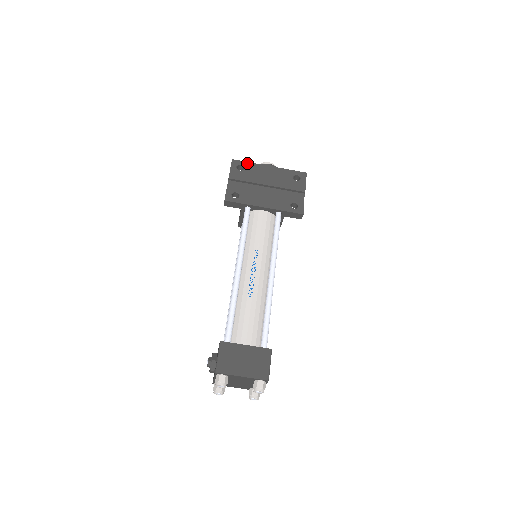
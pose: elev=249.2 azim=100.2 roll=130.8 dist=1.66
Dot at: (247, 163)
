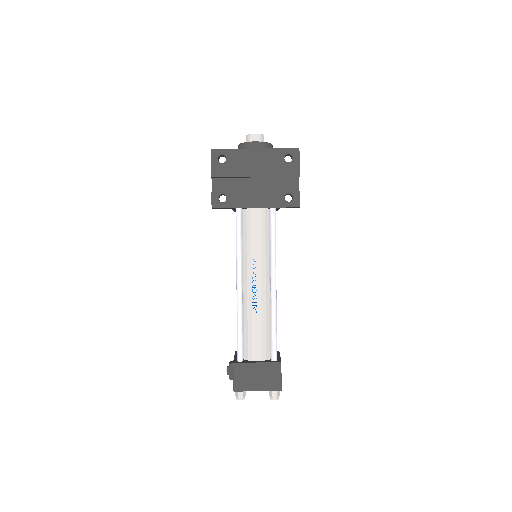
Dot at: (229, 151)
